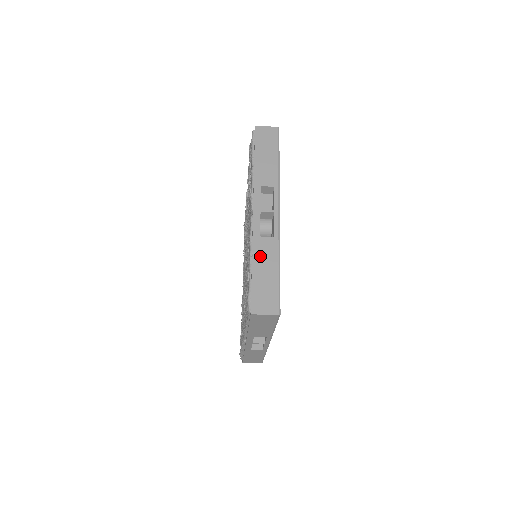
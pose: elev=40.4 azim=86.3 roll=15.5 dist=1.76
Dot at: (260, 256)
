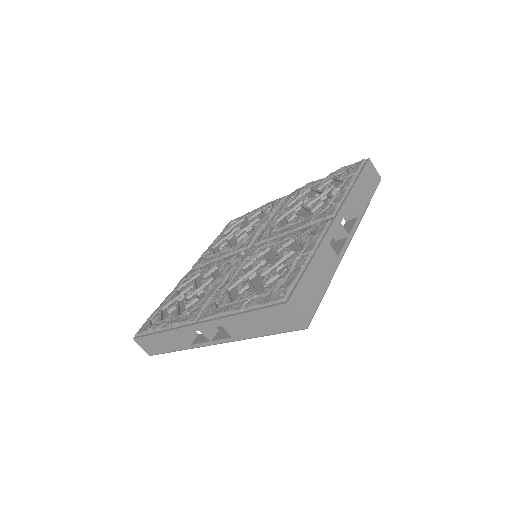
Dot at: (321, 260)
